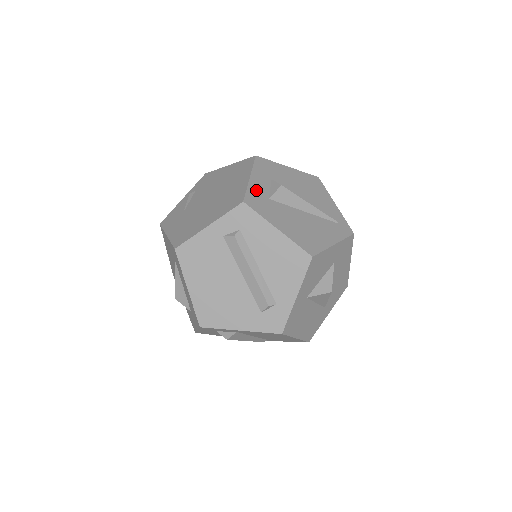
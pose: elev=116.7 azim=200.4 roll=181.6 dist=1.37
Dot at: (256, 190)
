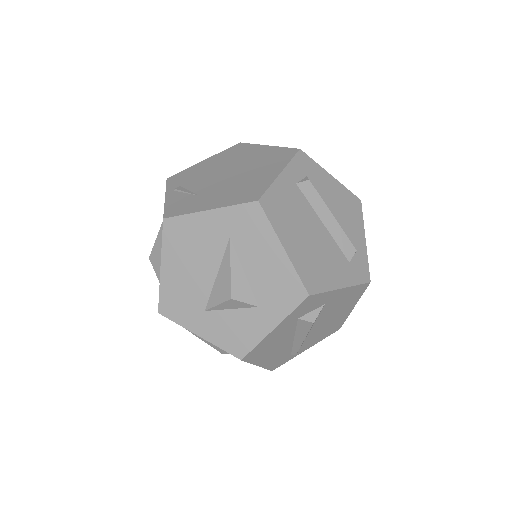
Dot at: occluded
